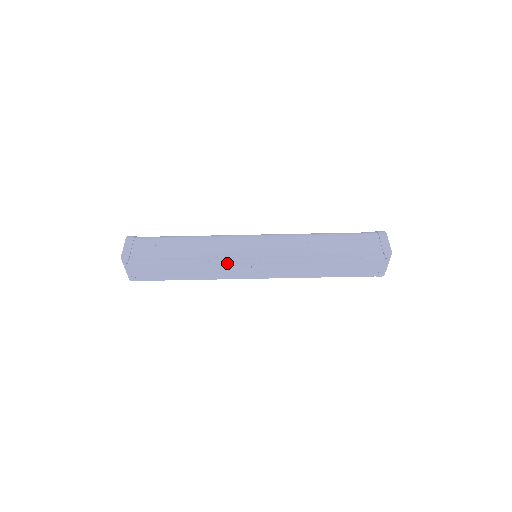
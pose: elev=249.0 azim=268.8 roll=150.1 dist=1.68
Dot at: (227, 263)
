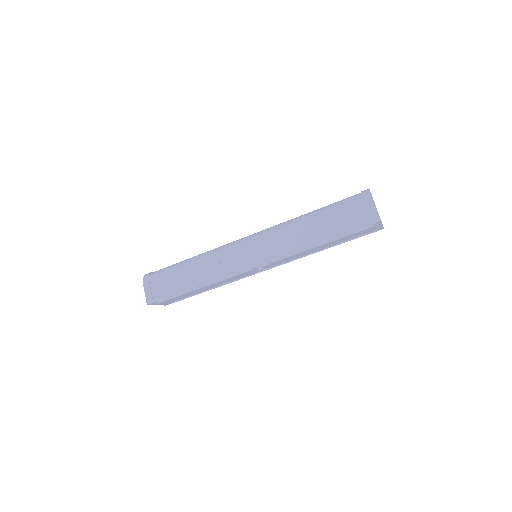
Dot at: (233, 277)
